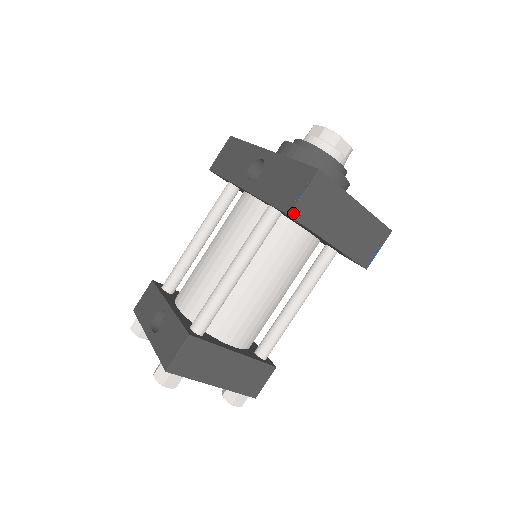
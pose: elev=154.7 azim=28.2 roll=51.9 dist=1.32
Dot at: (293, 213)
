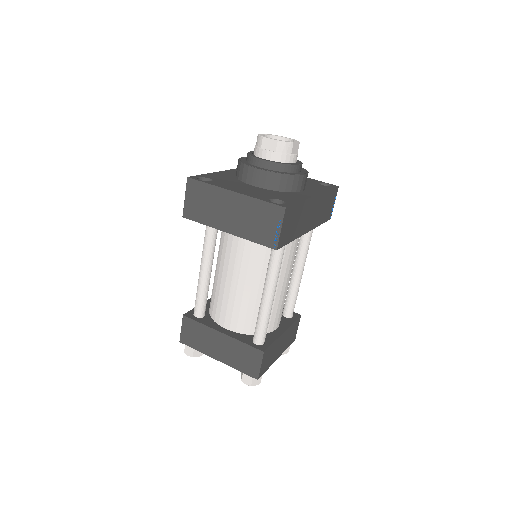
Dot at: (184, 214)
